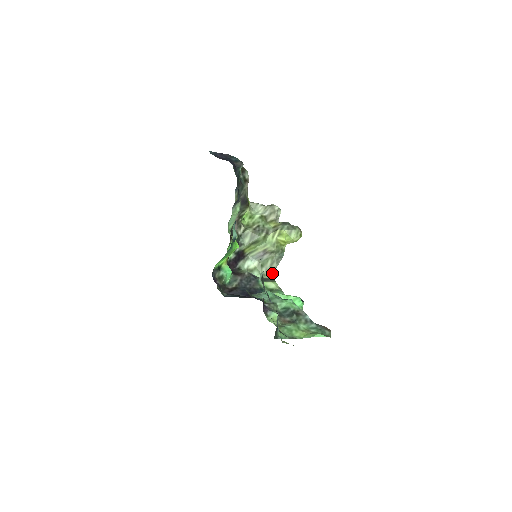
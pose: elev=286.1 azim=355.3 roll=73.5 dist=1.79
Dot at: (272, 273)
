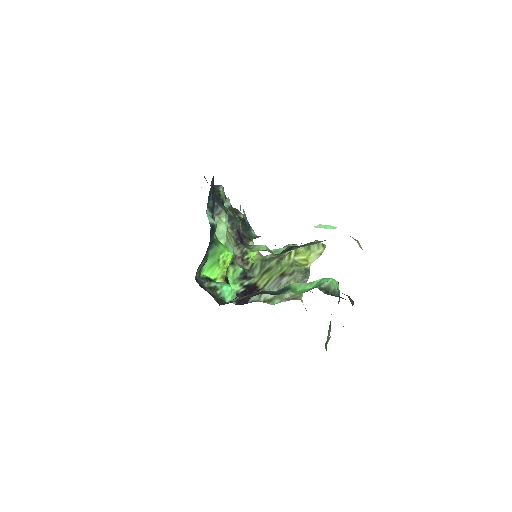
Dot at: (299, 296)
